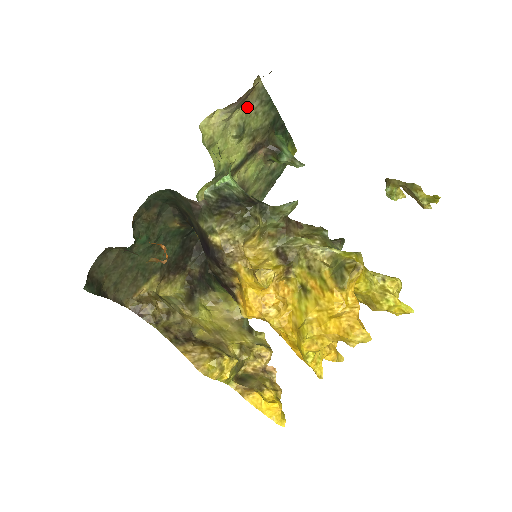
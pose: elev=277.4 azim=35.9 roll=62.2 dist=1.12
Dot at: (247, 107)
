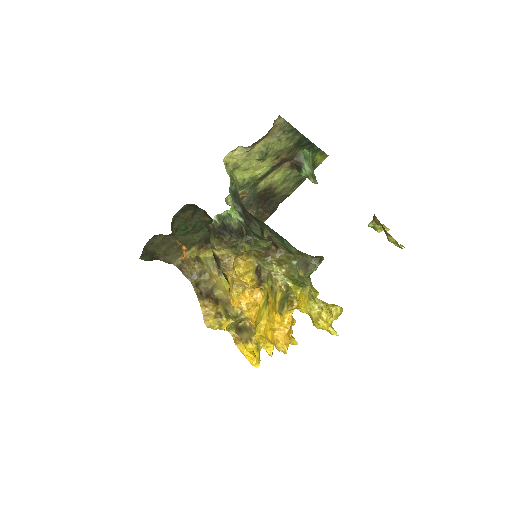
Dot at: (270, 137)
